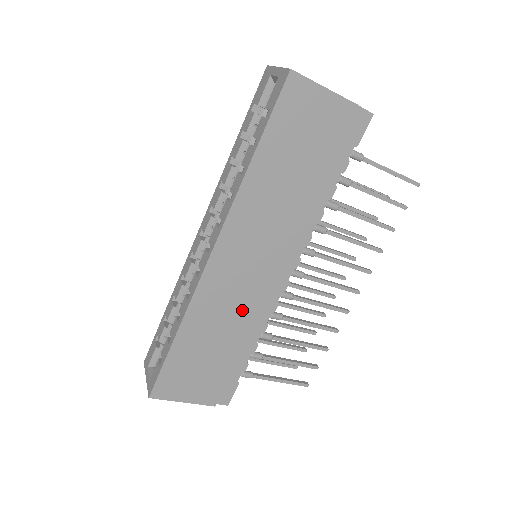
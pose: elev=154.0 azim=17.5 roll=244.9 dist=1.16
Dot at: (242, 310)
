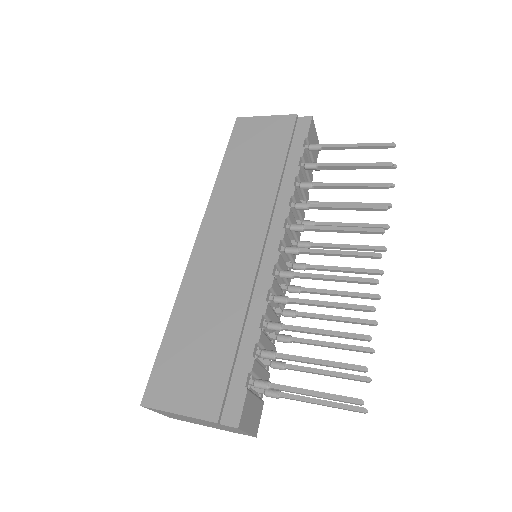
Dot at: (232, 286)
